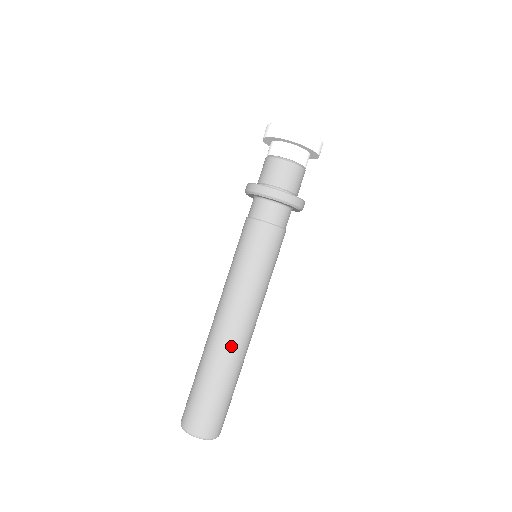
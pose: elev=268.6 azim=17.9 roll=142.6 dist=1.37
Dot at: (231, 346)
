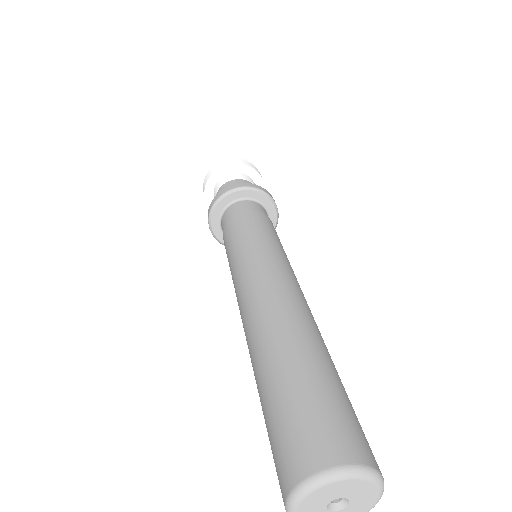
Dot at: (275, 313)
